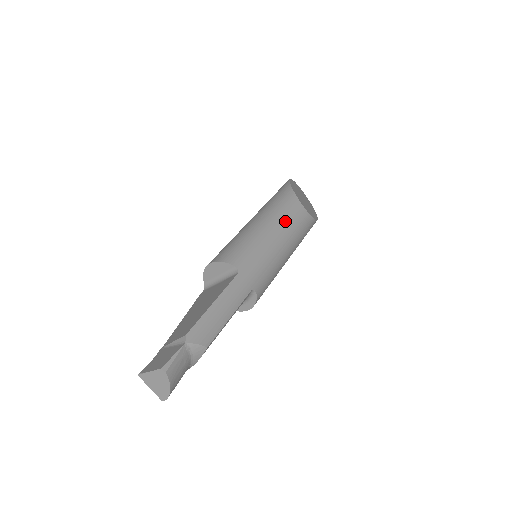
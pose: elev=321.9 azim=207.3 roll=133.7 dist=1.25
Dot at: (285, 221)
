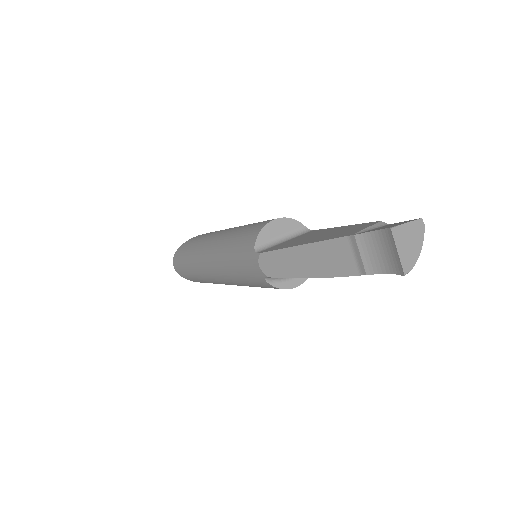
Dot at: occluded
